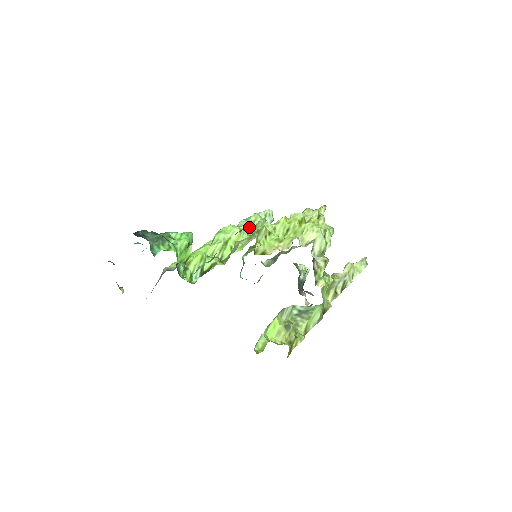
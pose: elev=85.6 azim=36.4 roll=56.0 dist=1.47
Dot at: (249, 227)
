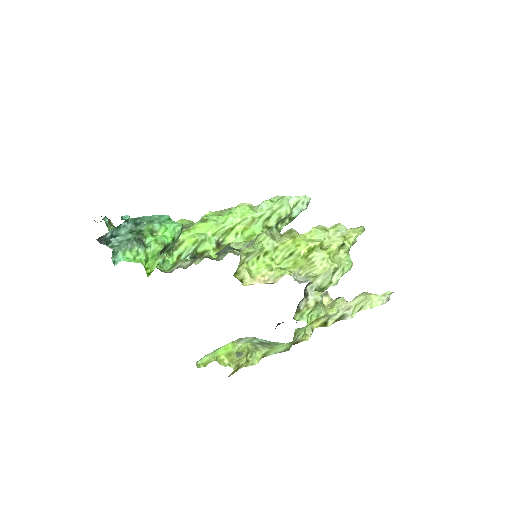
Dot at: (268, 215)
